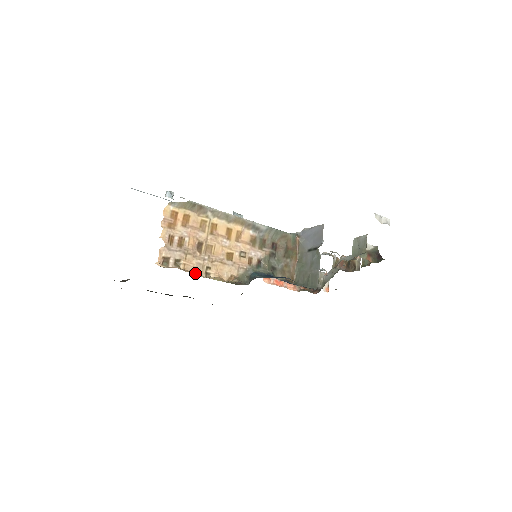
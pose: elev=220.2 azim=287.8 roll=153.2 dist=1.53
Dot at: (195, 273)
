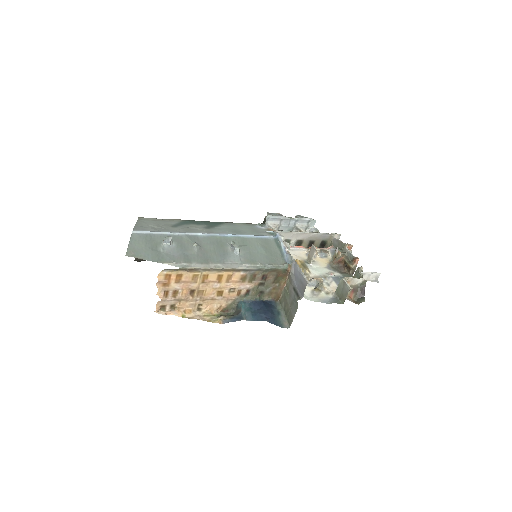
Dot at: (188, 313)
